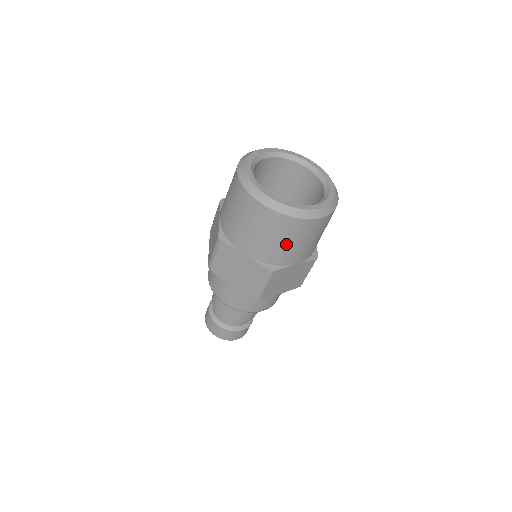
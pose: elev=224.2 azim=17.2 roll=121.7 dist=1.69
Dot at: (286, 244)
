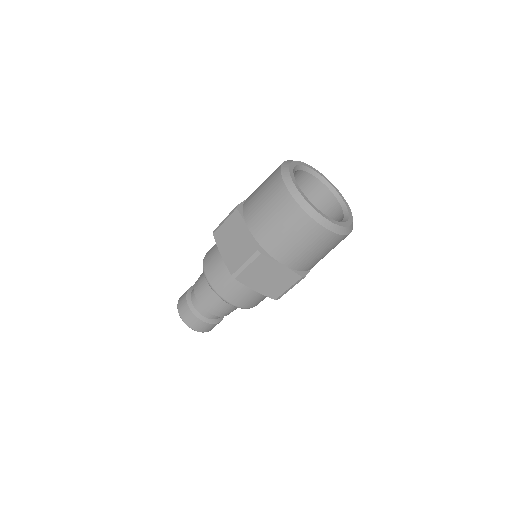
Dot at: (322, 255)
